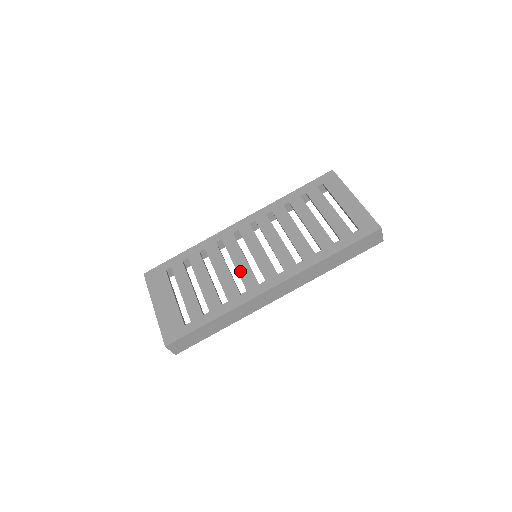
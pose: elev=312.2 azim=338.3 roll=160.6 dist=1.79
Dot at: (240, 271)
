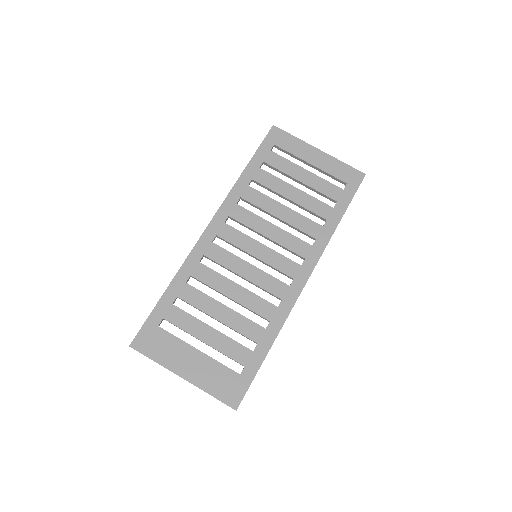
Dot at: (257, 282)
